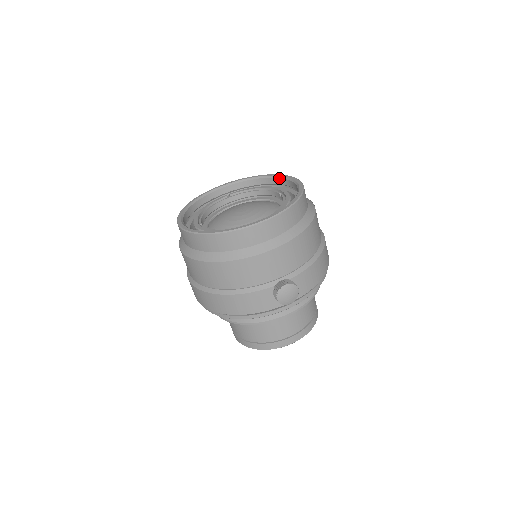
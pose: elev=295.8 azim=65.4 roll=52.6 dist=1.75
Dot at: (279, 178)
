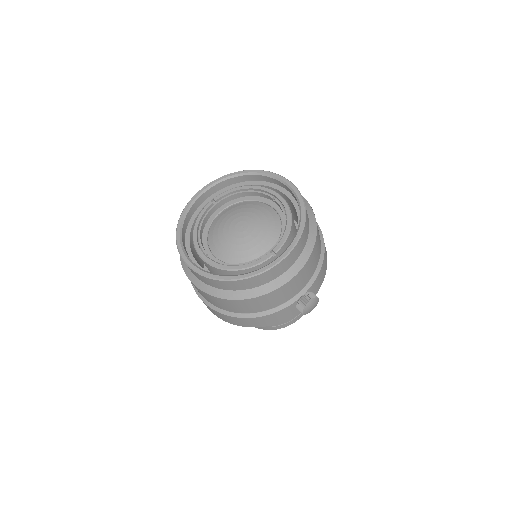
Dot at: (264, 176)
